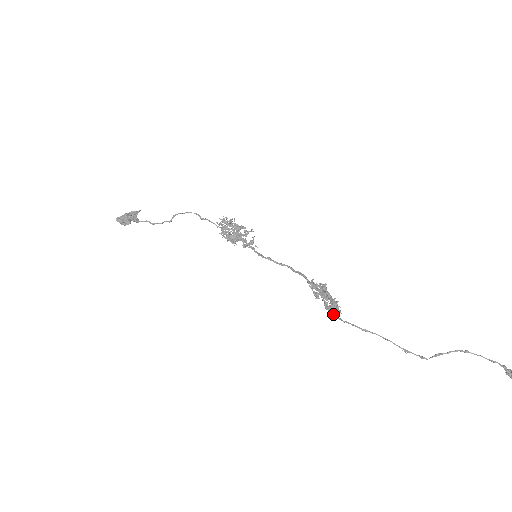
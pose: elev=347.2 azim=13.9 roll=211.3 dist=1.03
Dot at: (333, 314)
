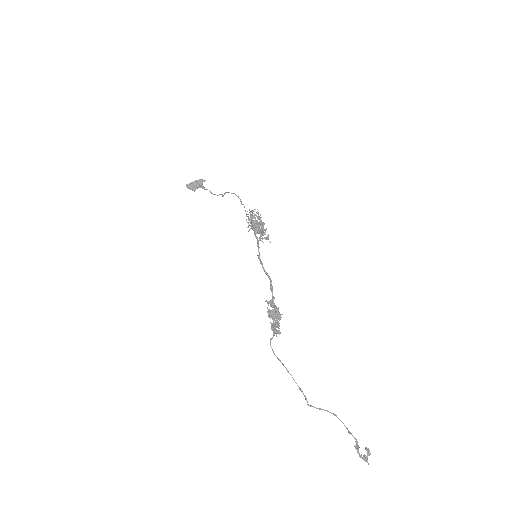
Dot at: (274, 333)
